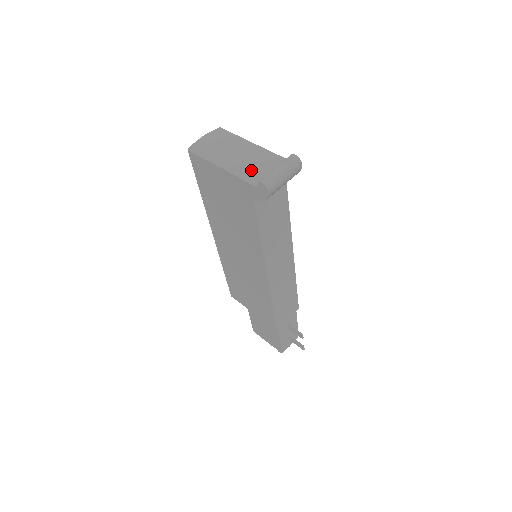
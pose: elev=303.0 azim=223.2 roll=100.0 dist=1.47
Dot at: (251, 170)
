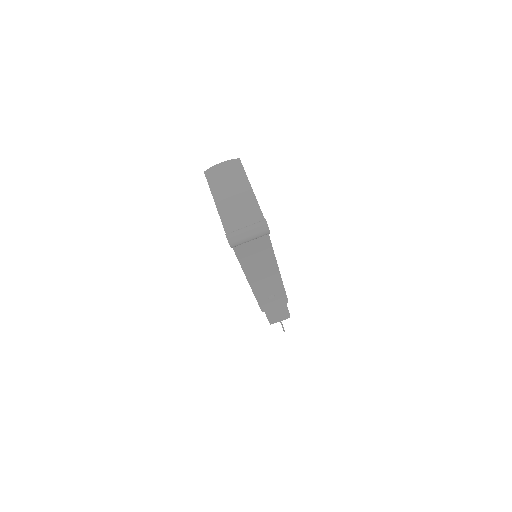
Dot at: (233, 217)
